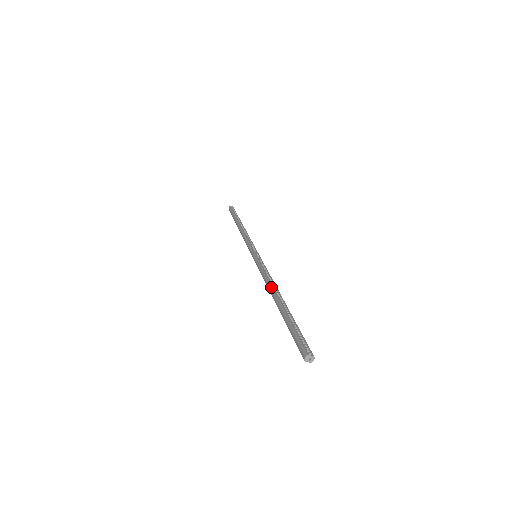
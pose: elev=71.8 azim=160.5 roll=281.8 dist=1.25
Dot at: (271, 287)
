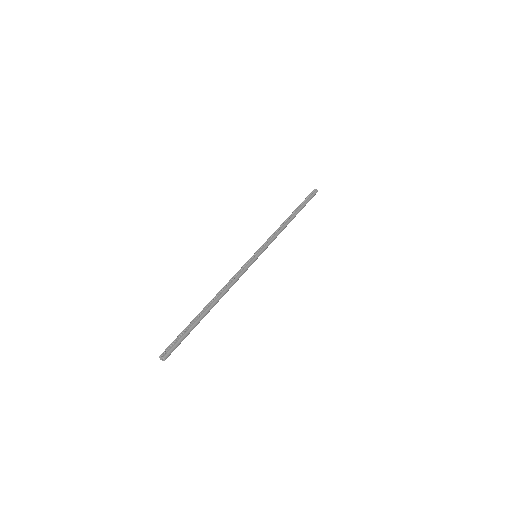
Dot at: (218, 292)
